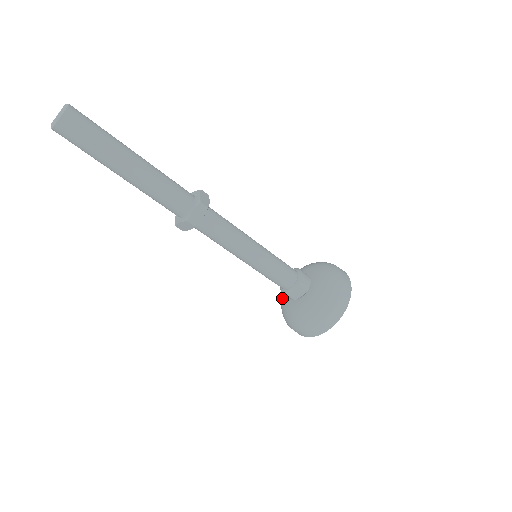
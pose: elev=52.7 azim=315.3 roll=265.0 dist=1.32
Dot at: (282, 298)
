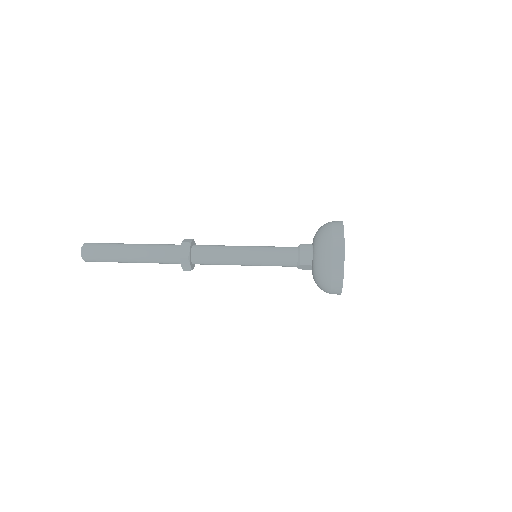
Dot at: occluded
